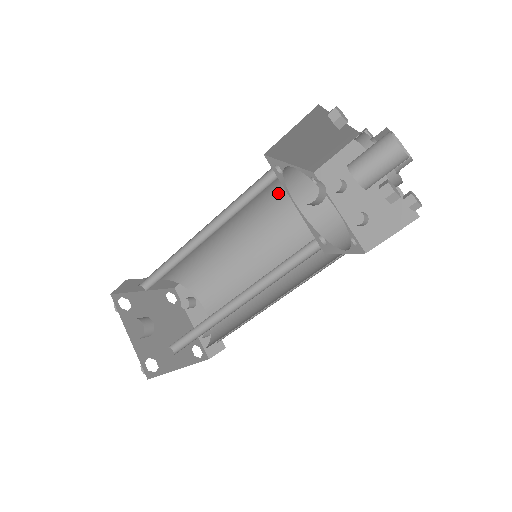
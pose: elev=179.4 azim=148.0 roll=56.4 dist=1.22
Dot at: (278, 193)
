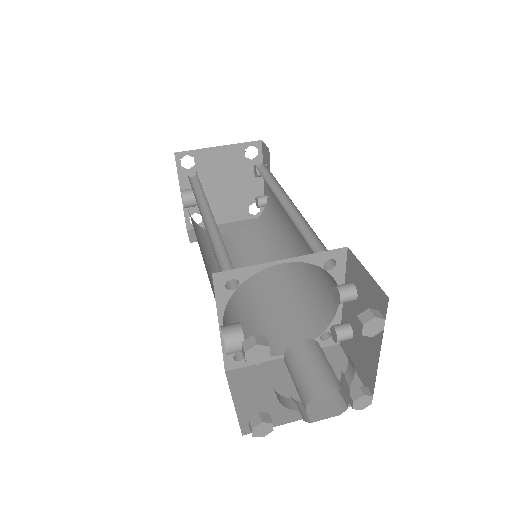
Dot at: occluded
